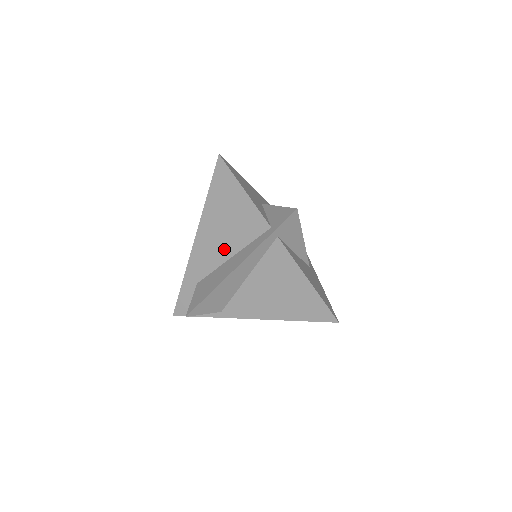
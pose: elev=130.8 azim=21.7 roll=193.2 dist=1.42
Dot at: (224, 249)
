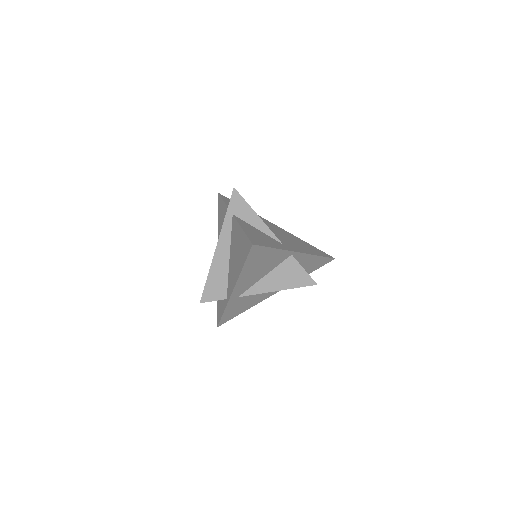
Dot at: occluded
